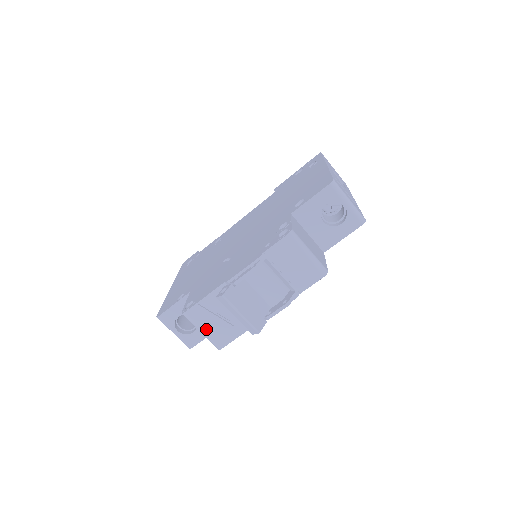
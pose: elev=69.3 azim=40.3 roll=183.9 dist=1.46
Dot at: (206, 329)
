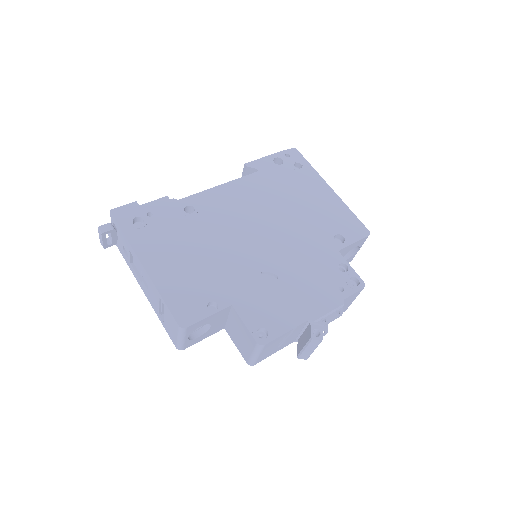
Dot at: (262, 354)
